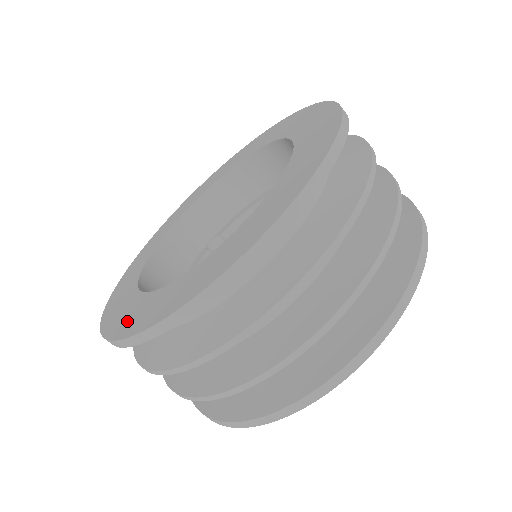
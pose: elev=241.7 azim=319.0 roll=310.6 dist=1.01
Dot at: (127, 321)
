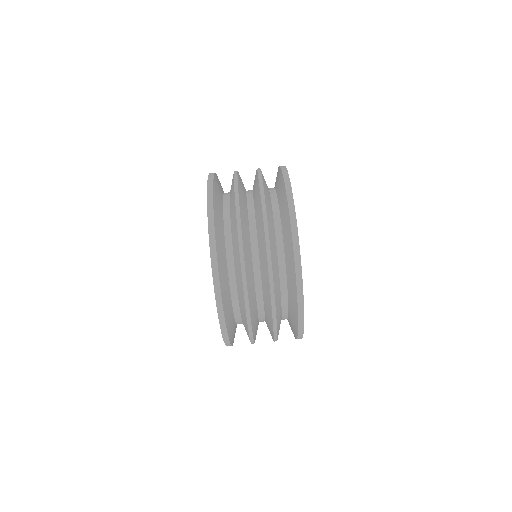
Dot at: occluded
